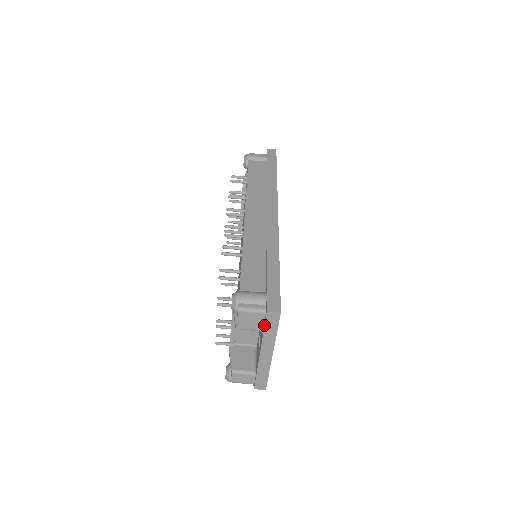
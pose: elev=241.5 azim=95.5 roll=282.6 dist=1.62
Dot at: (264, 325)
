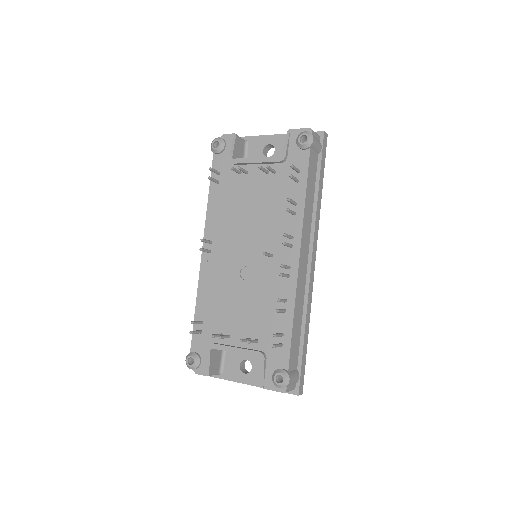
Dot at: occluded
